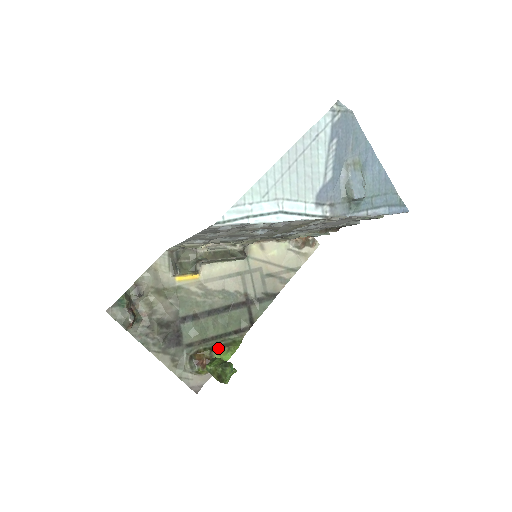
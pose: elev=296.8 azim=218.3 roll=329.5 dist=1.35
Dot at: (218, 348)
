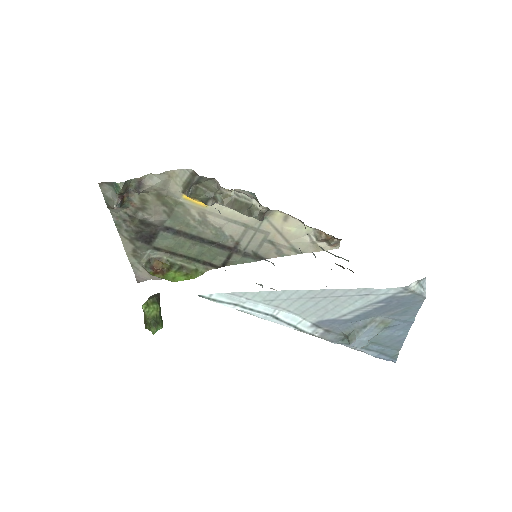
Dot at: (178, 268)
